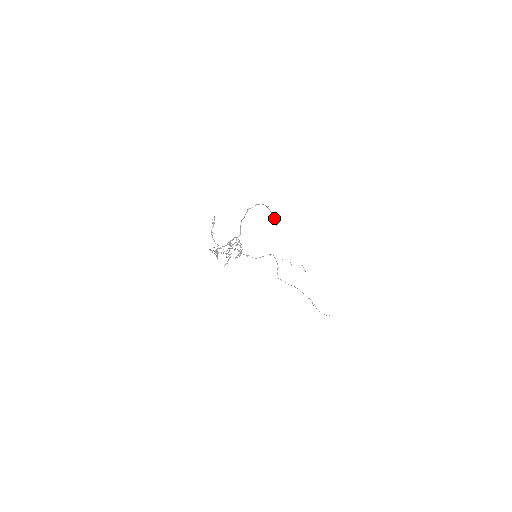
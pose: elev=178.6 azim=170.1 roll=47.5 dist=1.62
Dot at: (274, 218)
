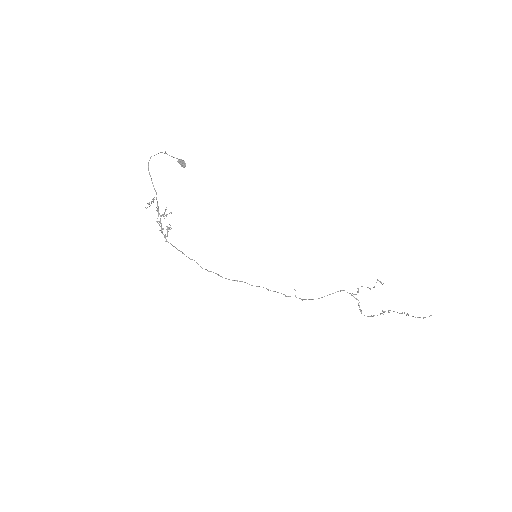
Dot at: (178, 161)
